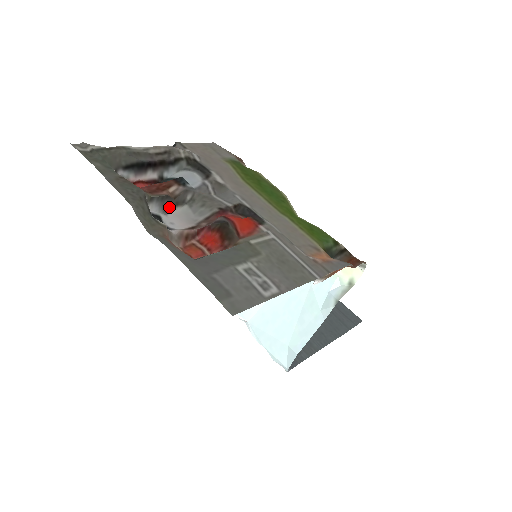
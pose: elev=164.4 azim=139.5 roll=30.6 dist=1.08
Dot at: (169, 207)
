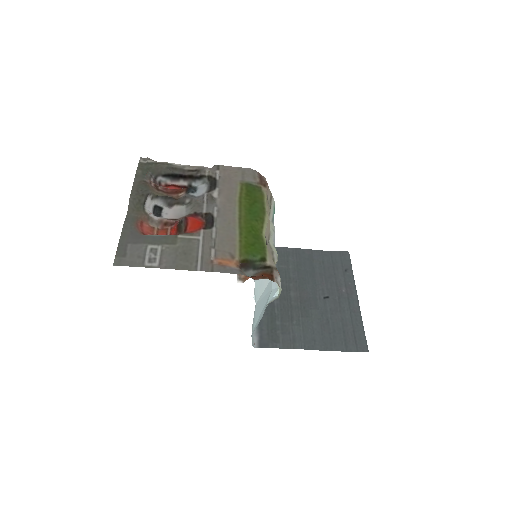
Dot at: (172, 204)
